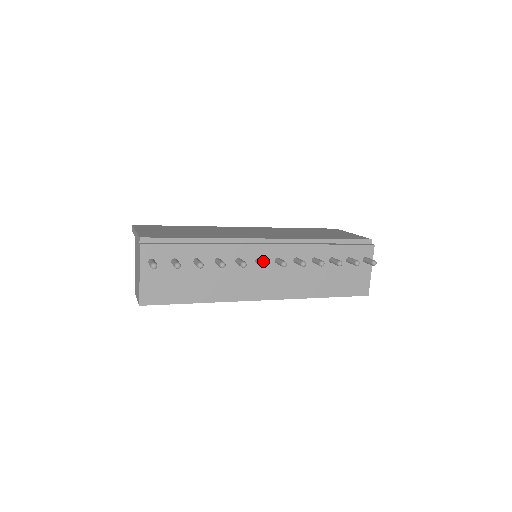
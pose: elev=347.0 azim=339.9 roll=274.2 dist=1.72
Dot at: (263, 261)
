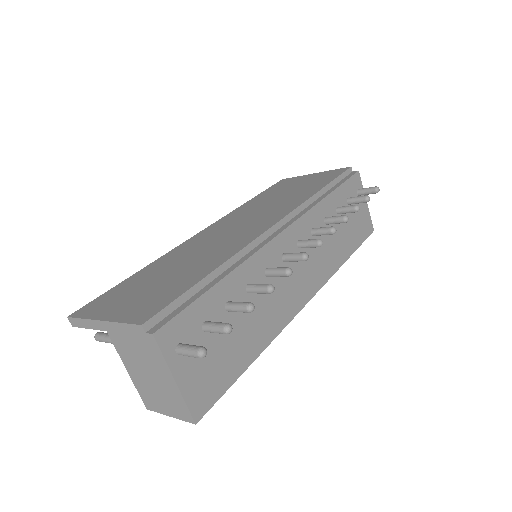
Dot at: (301, 253)
